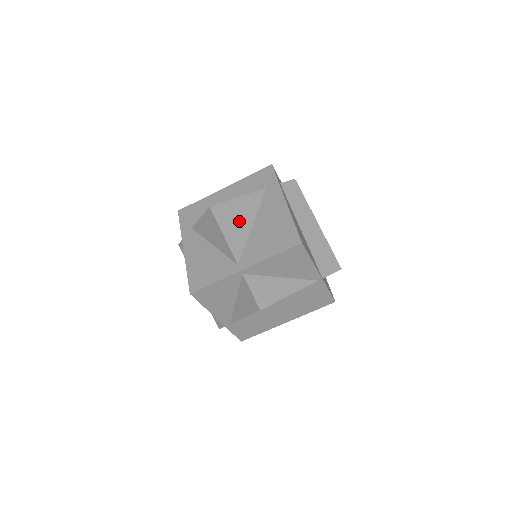
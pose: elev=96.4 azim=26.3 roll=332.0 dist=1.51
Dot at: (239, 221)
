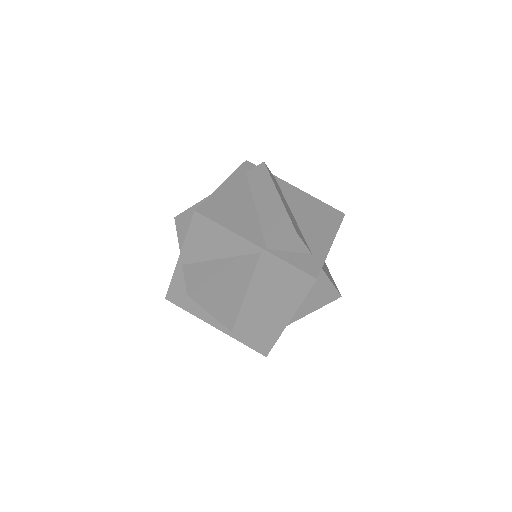
Dot at: occluded
